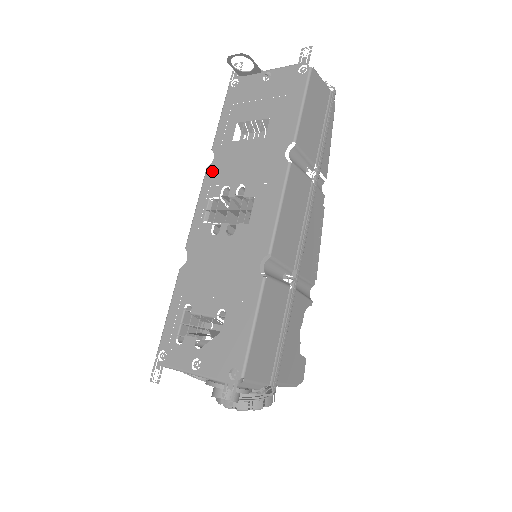
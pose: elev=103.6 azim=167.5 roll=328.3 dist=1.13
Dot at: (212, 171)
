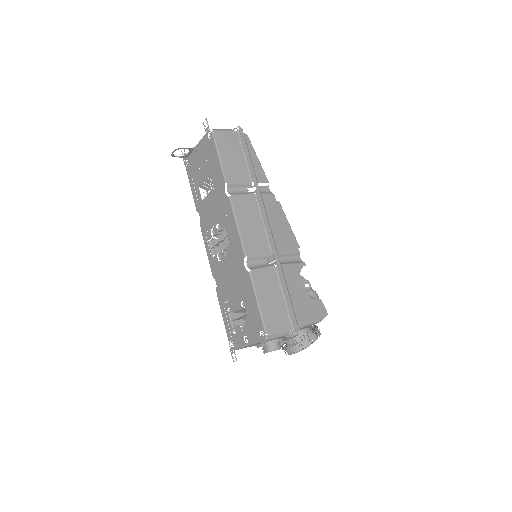
Dot at: (202, 224)
